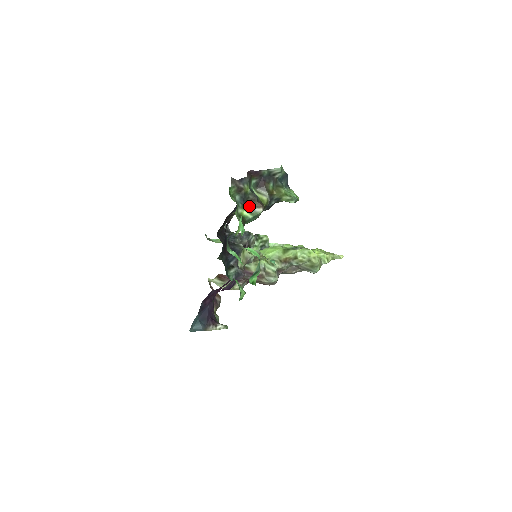
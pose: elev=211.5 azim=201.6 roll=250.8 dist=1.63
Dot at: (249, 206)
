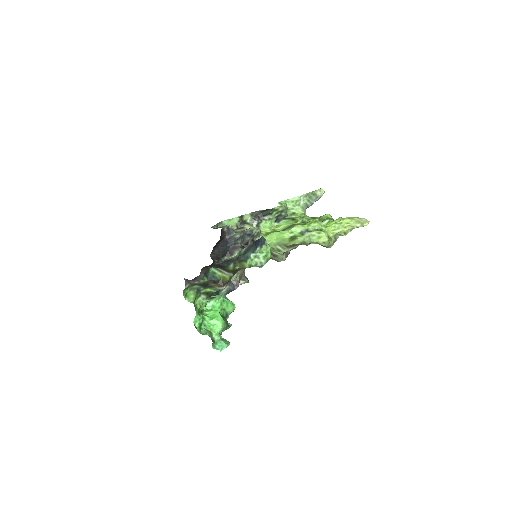
Dot at: (211, 286)
